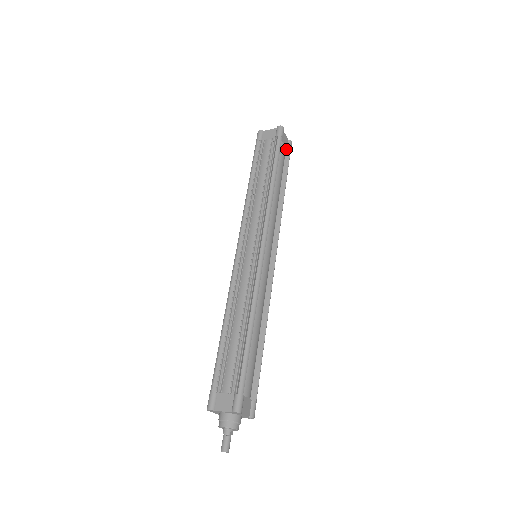
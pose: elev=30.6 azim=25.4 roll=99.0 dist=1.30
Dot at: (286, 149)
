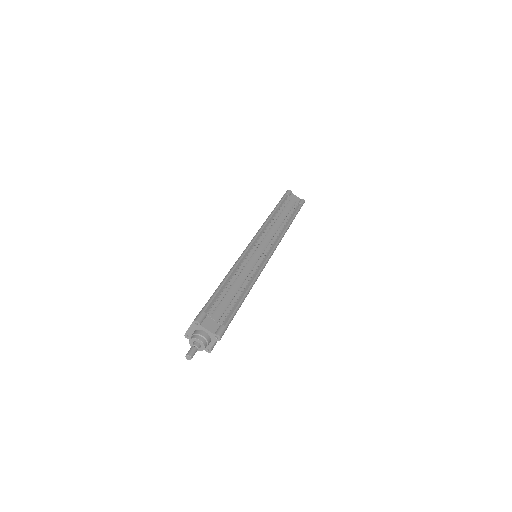
Dot at: occluded
